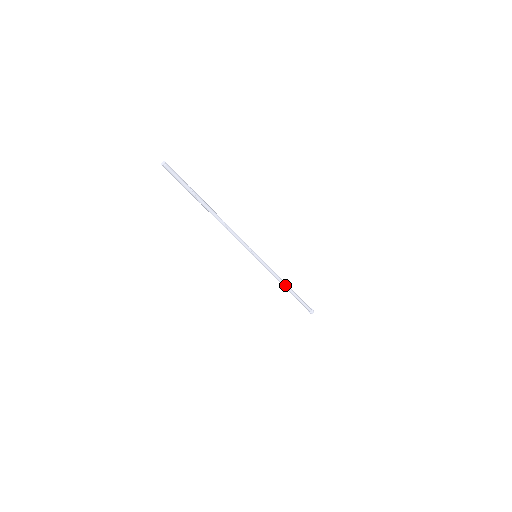
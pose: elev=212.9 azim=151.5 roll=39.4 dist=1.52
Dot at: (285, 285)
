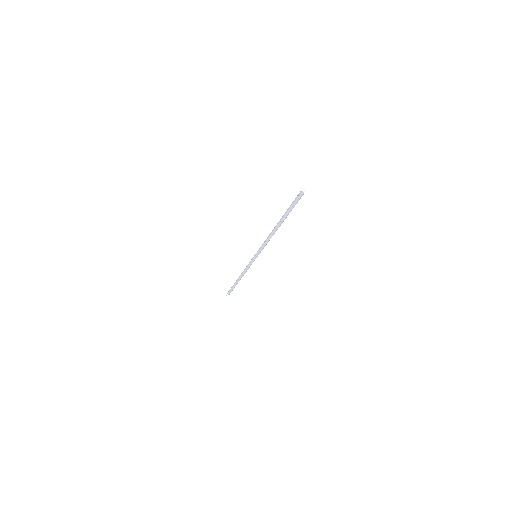
Dot at: occluded
